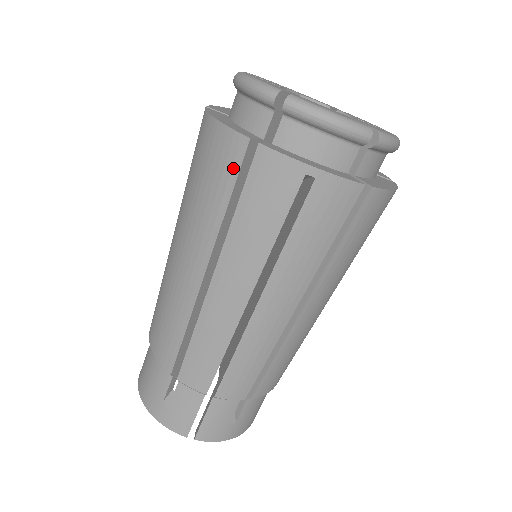
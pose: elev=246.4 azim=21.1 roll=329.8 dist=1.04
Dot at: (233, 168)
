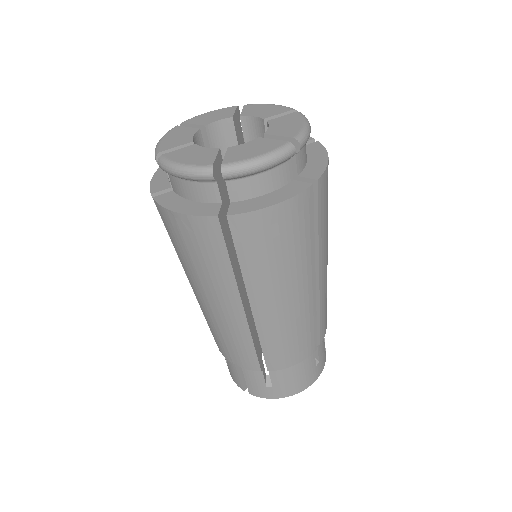
Dot at: occluded
